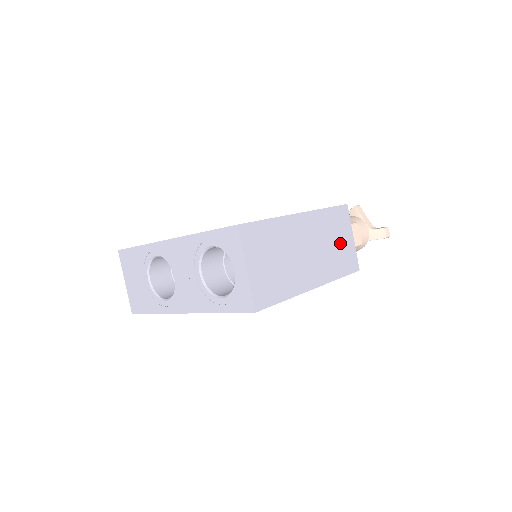
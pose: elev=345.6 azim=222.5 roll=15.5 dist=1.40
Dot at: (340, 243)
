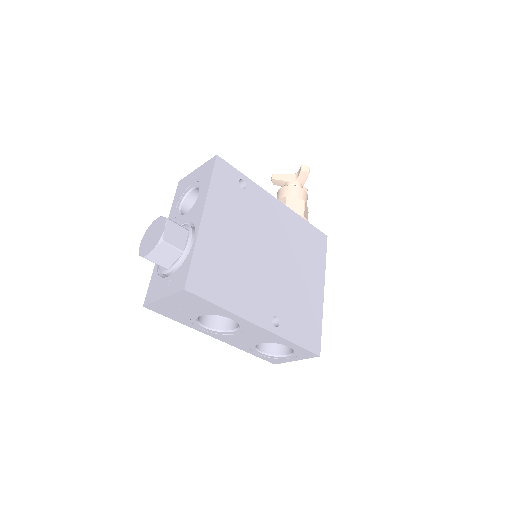
Dot at: occluded
